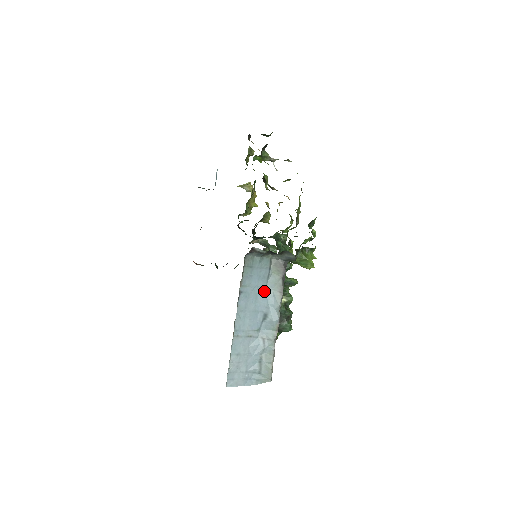
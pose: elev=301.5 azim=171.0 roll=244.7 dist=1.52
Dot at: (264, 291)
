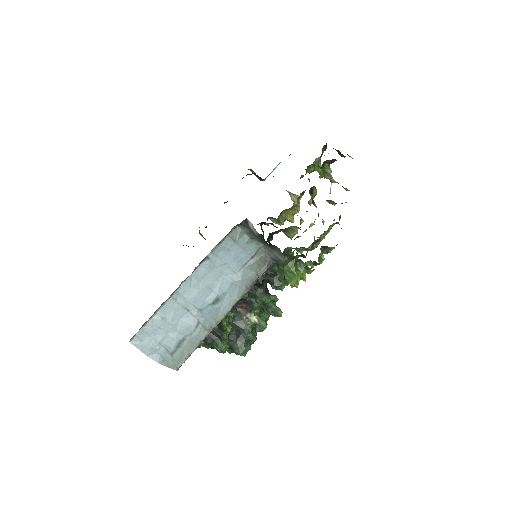
Dot at: (232, 275)
